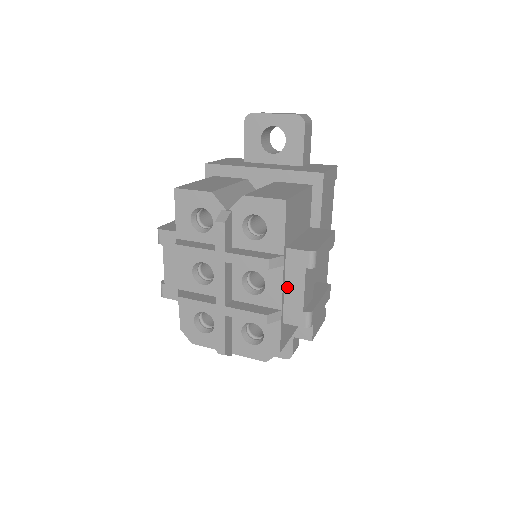
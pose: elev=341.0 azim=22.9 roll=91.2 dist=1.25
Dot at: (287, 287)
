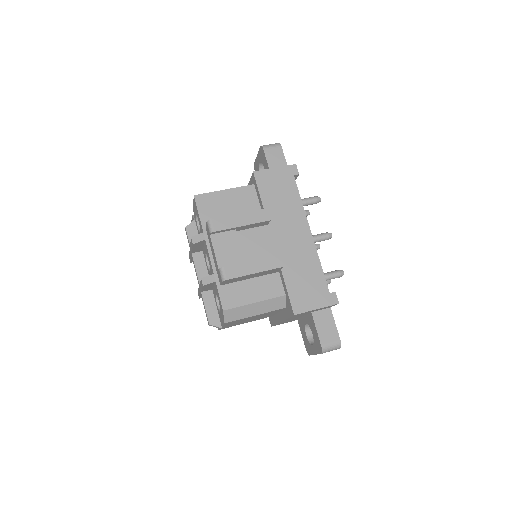
Dot at: (213, 255)
